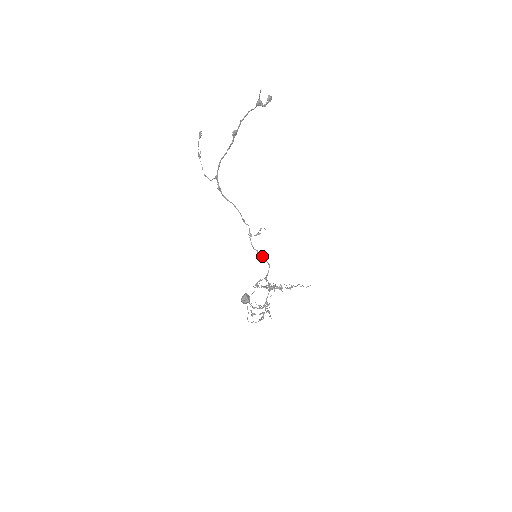
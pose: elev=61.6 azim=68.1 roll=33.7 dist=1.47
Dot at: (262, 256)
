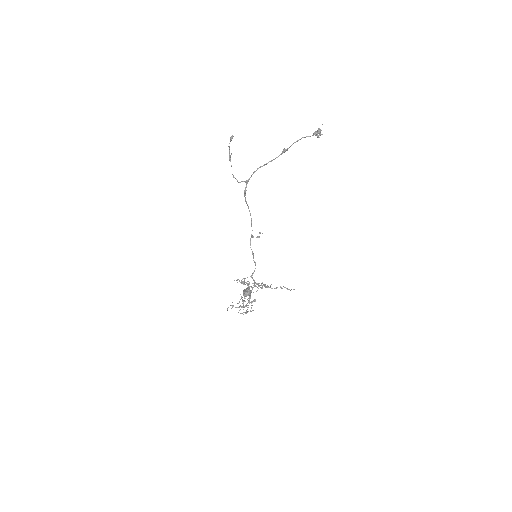
Dot at: occluded
